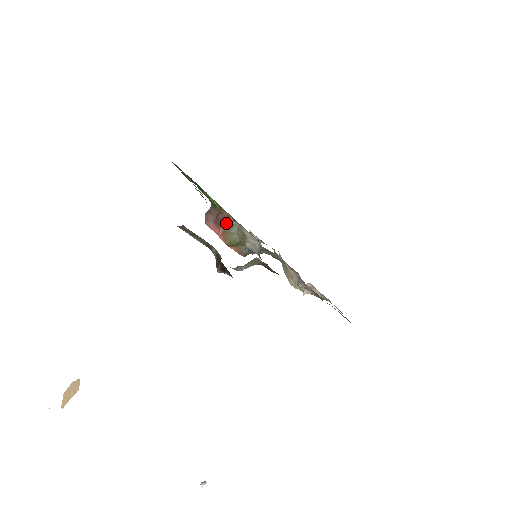
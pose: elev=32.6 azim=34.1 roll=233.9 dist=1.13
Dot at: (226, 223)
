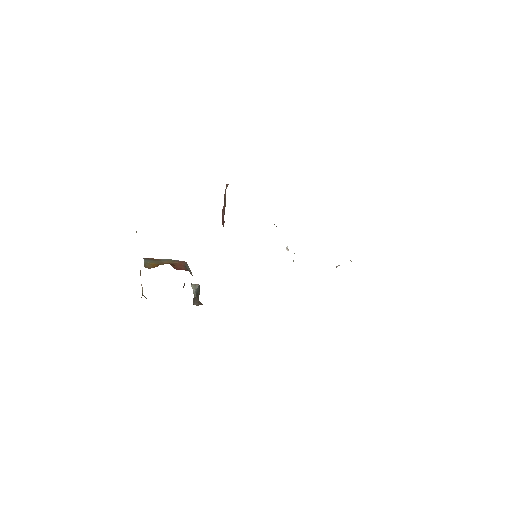
Dot at: occluded
